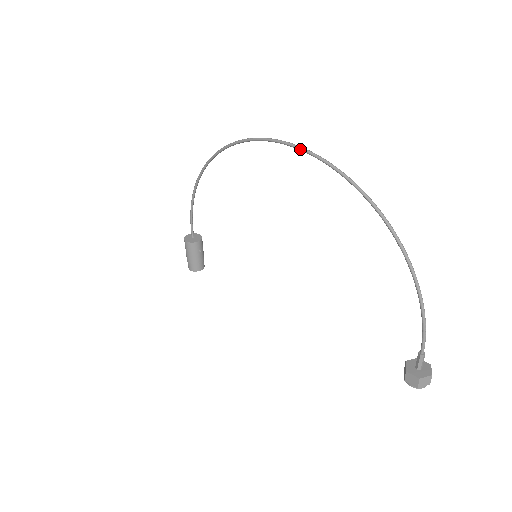
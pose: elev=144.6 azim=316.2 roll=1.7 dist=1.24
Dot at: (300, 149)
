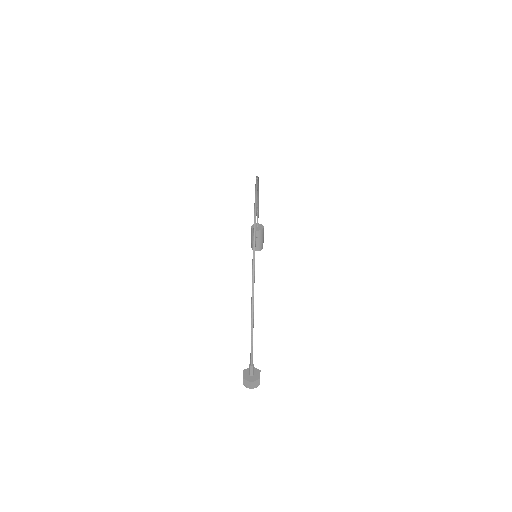
Dot at: (255, 198)
